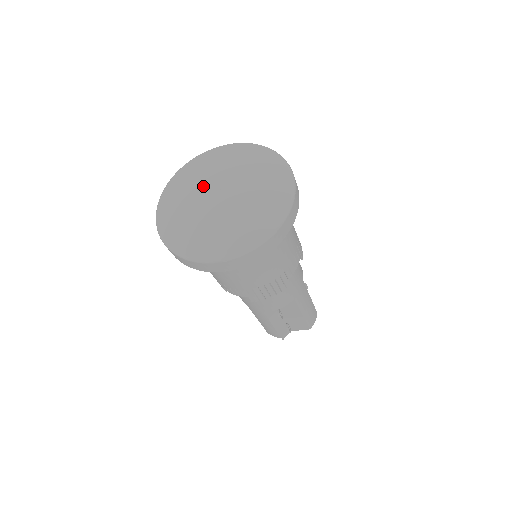
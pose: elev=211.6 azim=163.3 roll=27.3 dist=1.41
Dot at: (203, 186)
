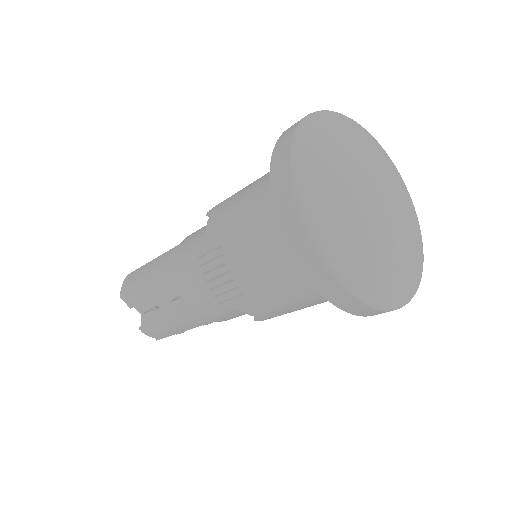
Dot at: (367, 185)
